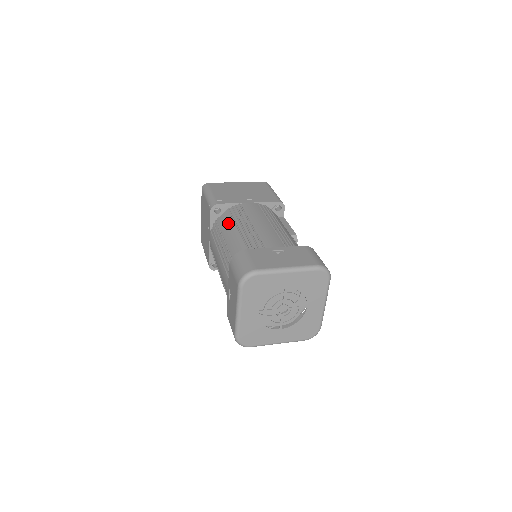
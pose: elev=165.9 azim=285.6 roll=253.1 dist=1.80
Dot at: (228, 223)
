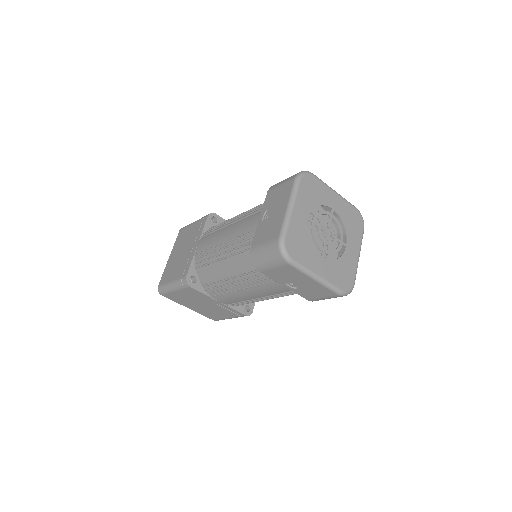
Dot at: occluded
